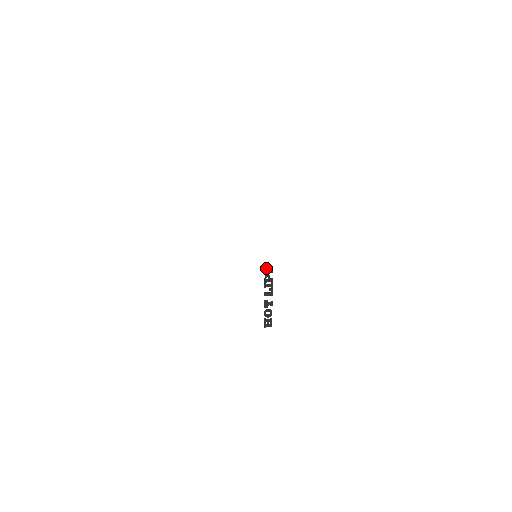
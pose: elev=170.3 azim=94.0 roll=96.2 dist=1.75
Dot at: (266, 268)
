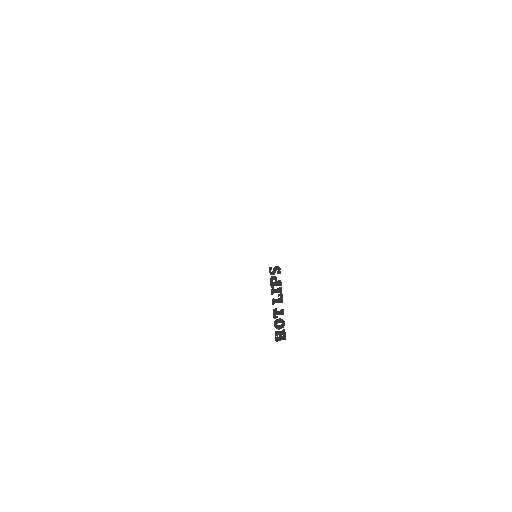
Dot at: (271, 269)
